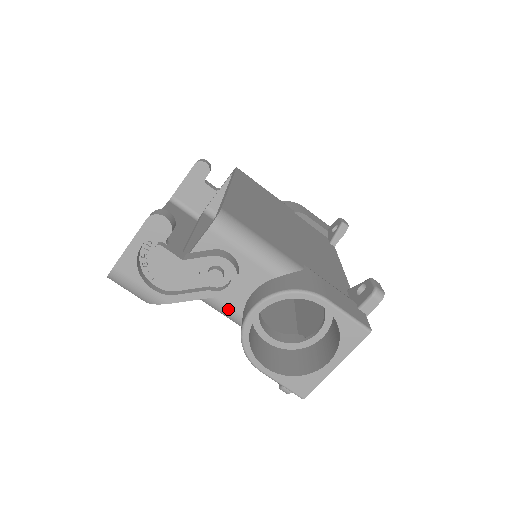
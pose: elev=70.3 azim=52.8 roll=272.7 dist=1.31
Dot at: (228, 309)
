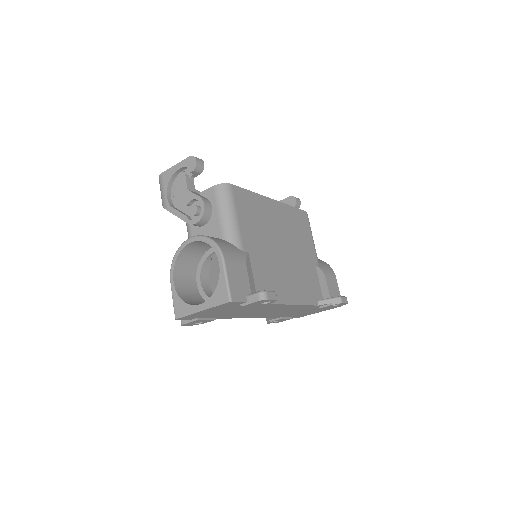
Dot at: occluded
